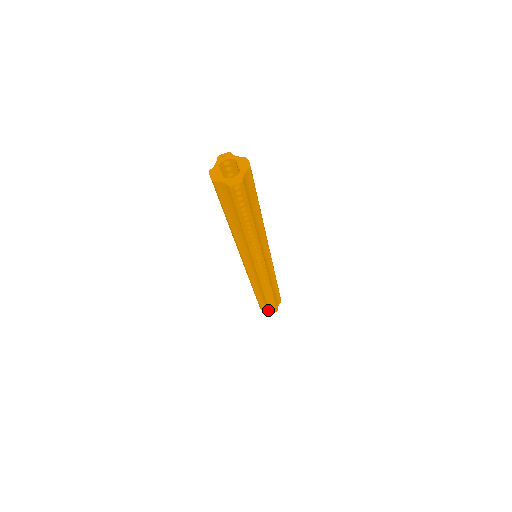
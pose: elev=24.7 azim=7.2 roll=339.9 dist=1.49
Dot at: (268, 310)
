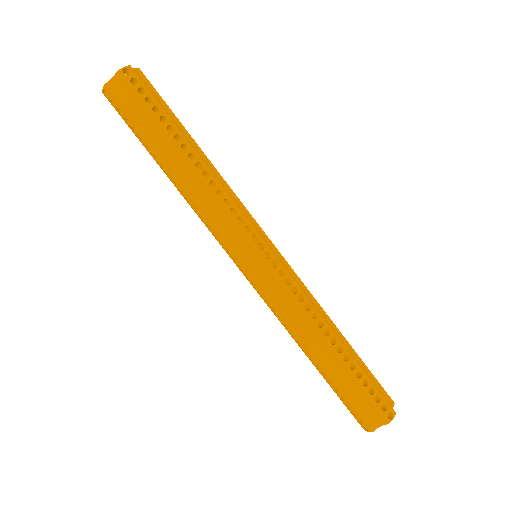
Dot at: (377, 415)
